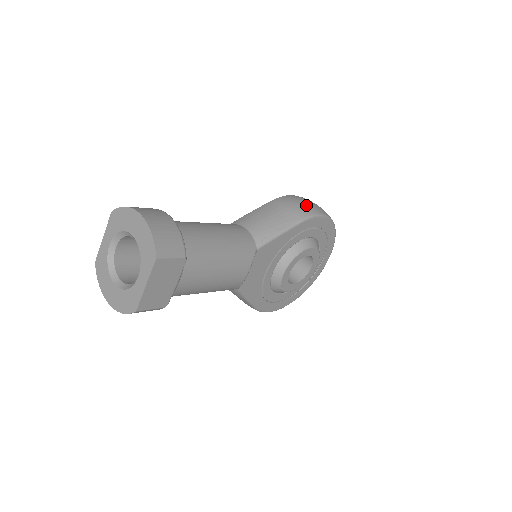
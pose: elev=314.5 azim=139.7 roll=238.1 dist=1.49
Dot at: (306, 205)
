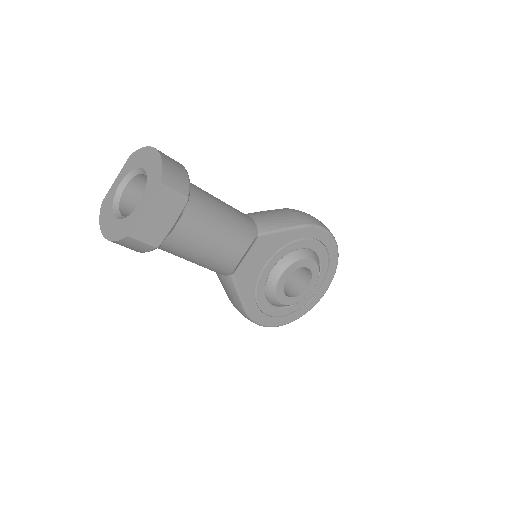
Dot at: (313, 217)
